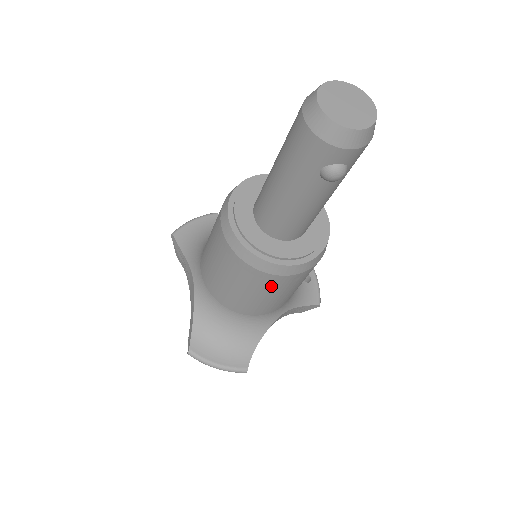
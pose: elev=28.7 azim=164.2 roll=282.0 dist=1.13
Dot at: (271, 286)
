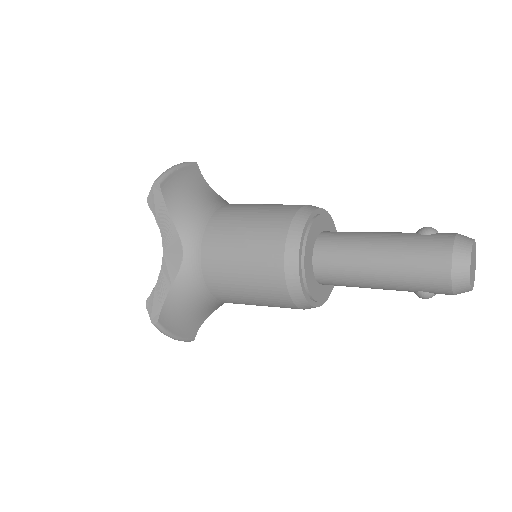
Dot at: (283, 307)
